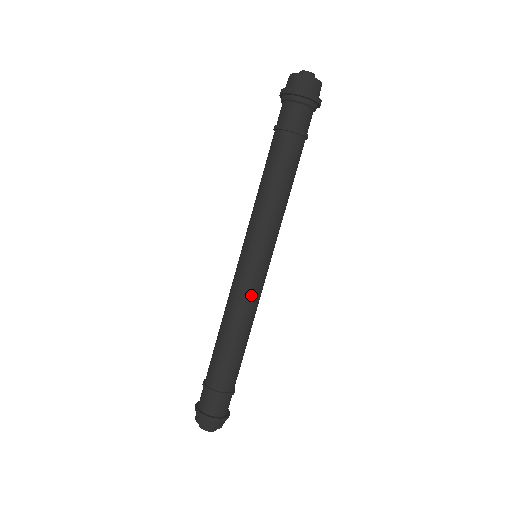
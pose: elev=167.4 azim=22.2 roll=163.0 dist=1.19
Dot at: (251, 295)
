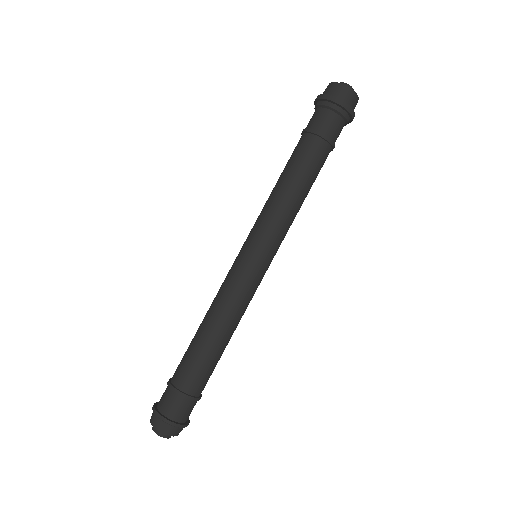
Dot at: (250, 298)
